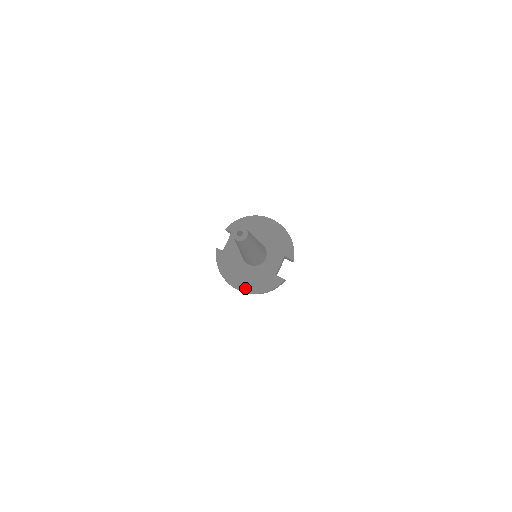
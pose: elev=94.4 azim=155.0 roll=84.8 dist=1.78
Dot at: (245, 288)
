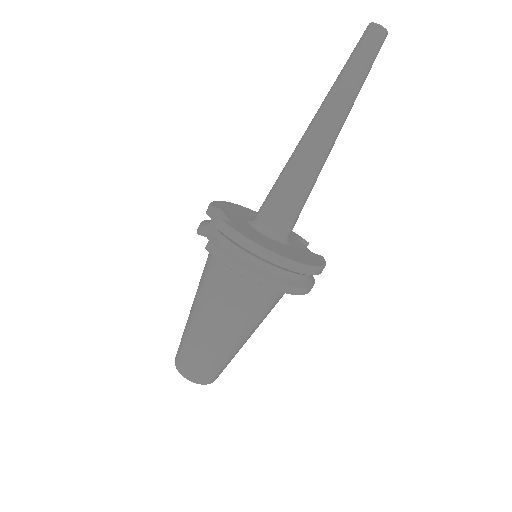
Dot at: (301, 261)
